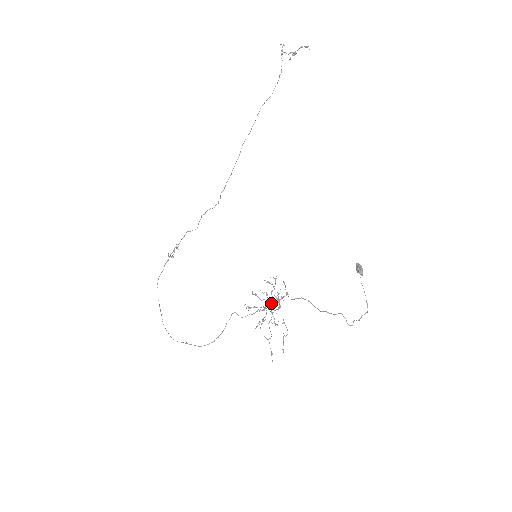
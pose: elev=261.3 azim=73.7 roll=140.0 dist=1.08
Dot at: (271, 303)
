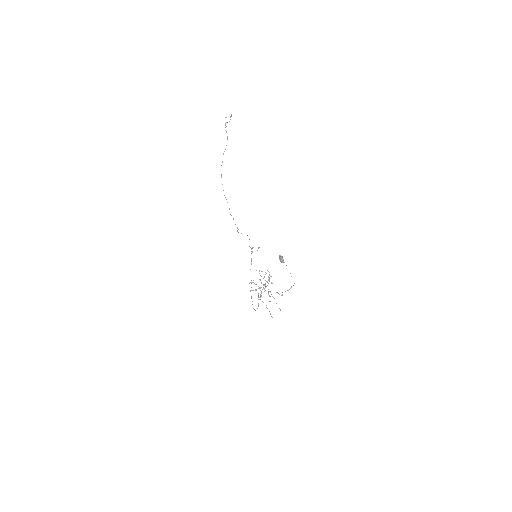
Dot at: (265, 284)
